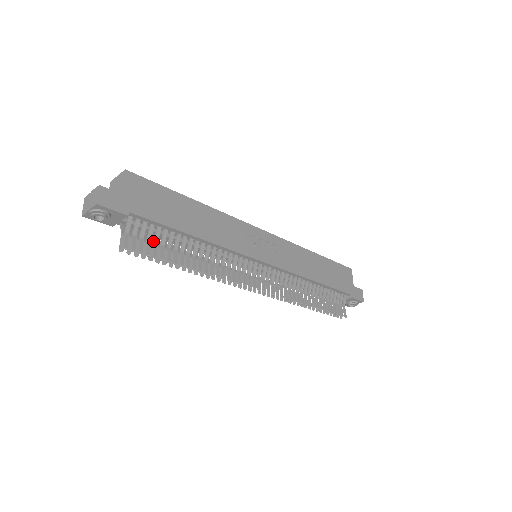
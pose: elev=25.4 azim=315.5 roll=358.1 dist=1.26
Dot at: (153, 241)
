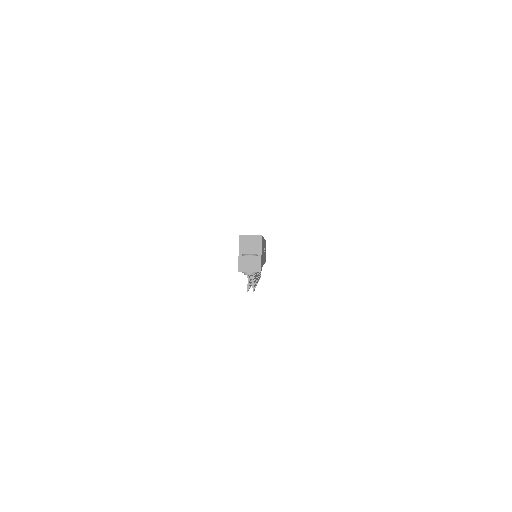
Dot at: occluded
